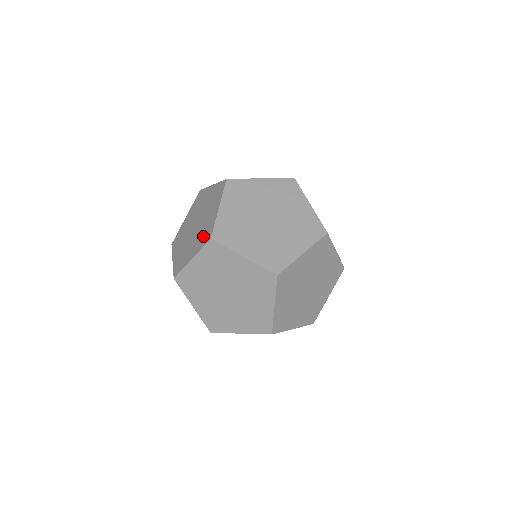
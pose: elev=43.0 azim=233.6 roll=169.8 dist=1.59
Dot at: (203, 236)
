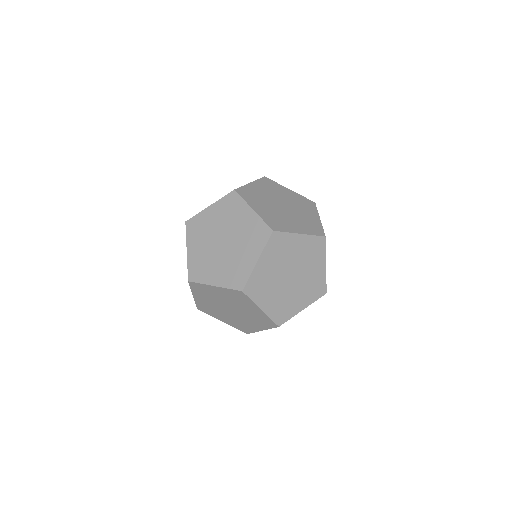
Dot at: occluded
